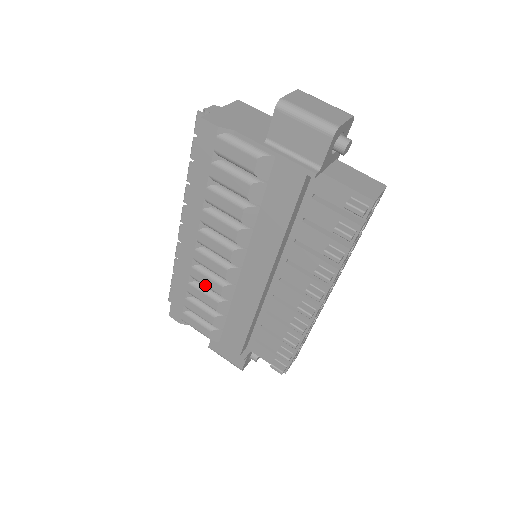
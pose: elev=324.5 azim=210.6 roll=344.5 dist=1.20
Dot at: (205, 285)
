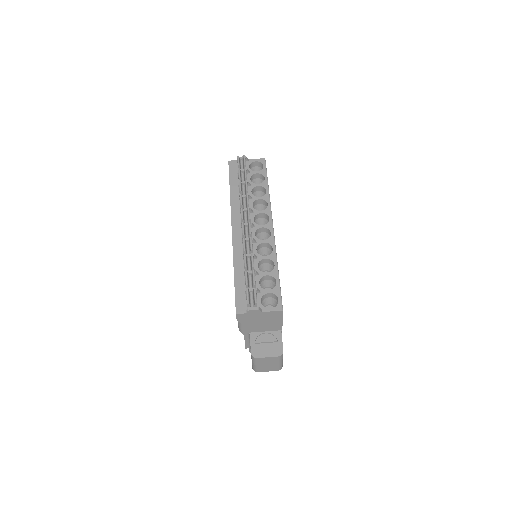
Dot at: occluded
